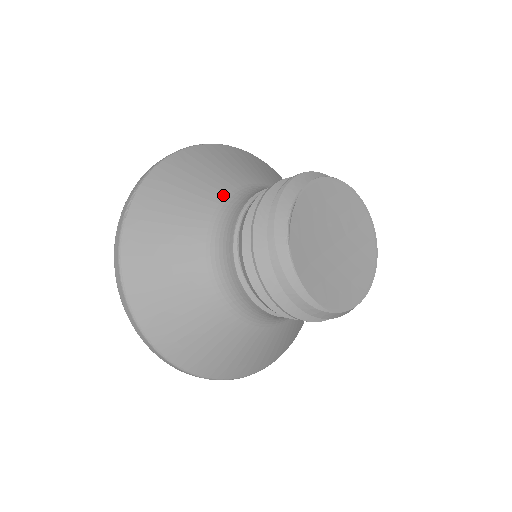
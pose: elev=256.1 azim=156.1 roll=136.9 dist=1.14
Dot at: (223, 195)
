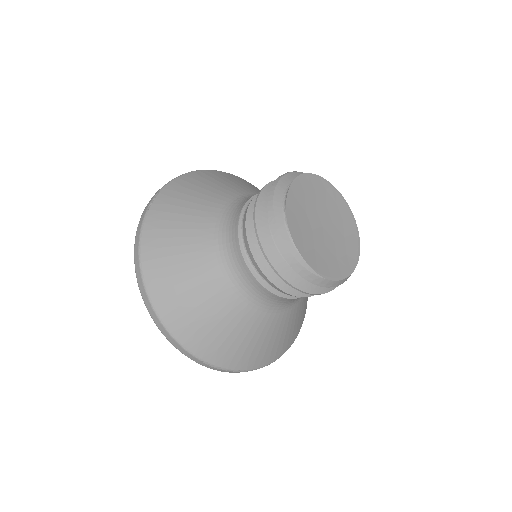
Dot at: (231, 197)
